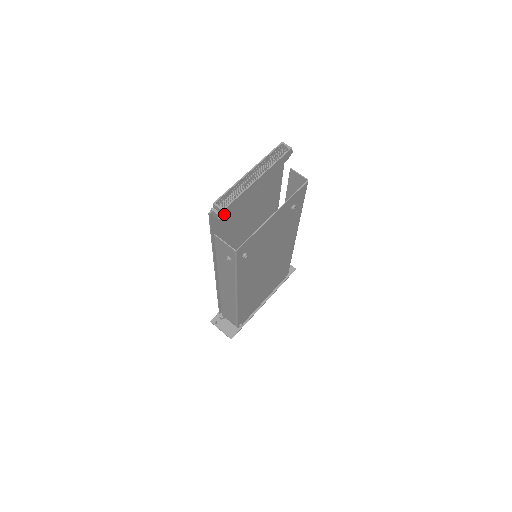
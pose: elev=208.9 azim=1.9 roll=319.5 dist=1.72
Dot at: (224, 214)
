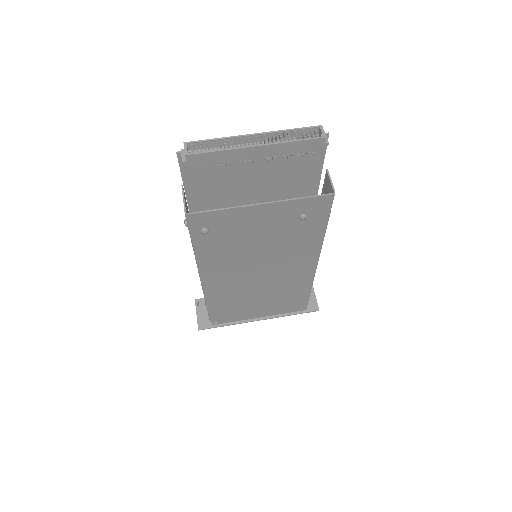
Dot at: (189, 162)
